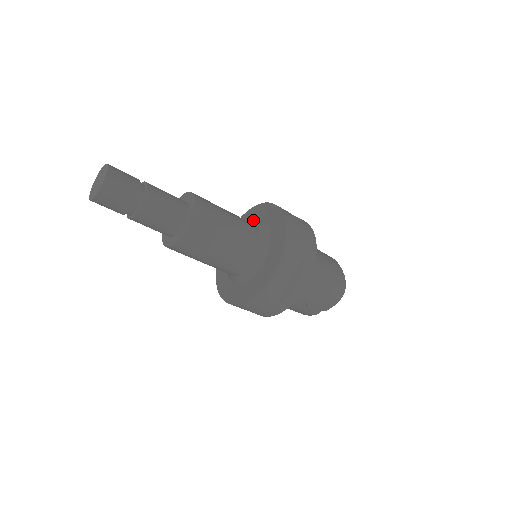
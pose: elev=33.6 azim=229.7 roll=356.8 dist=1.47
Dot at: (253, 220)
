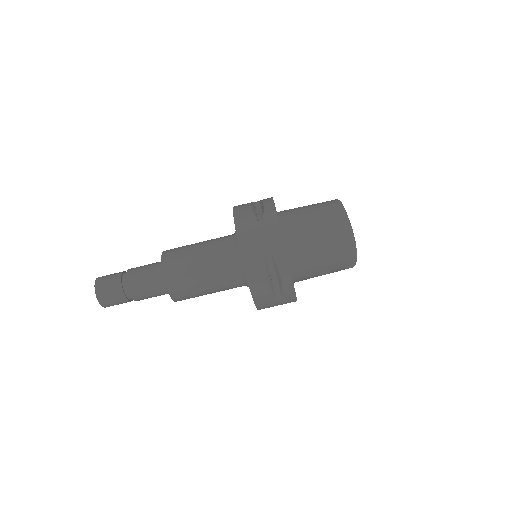
Dot at: occluded
